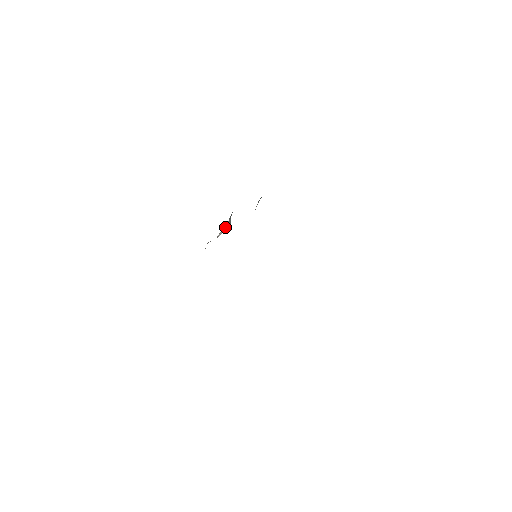
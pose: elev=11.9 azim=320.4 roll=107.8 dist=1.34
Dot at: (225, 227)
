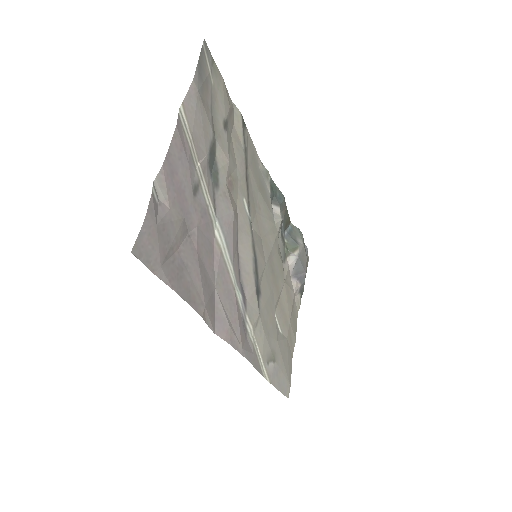
Dot at: (288, 250)
